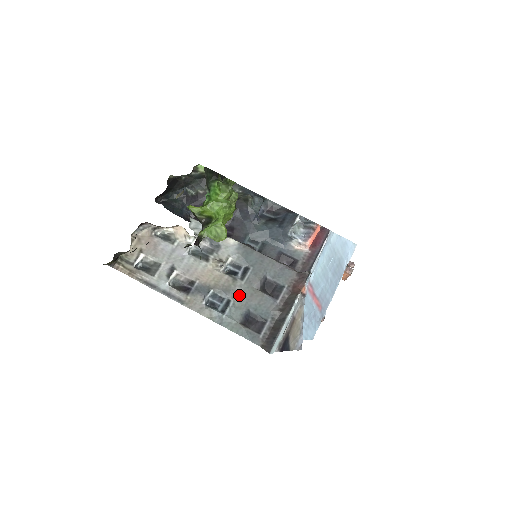
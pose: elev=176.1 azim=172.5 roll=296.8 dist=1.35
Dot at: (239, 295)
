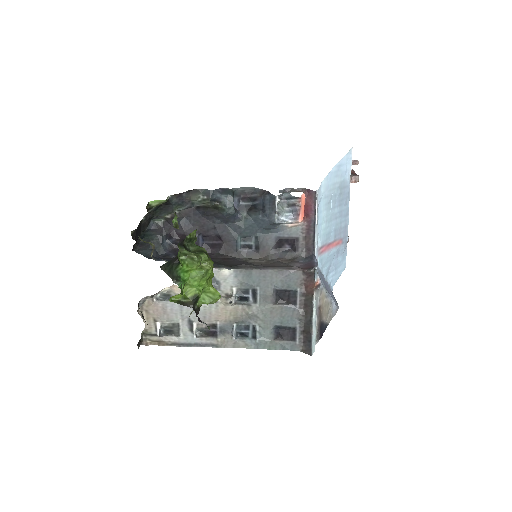
Dot at: (260, 317)
